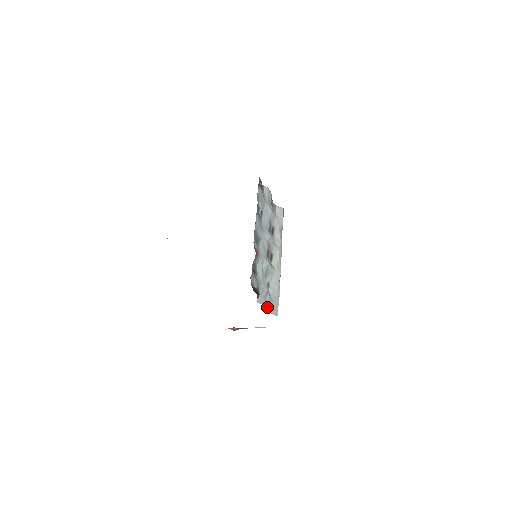
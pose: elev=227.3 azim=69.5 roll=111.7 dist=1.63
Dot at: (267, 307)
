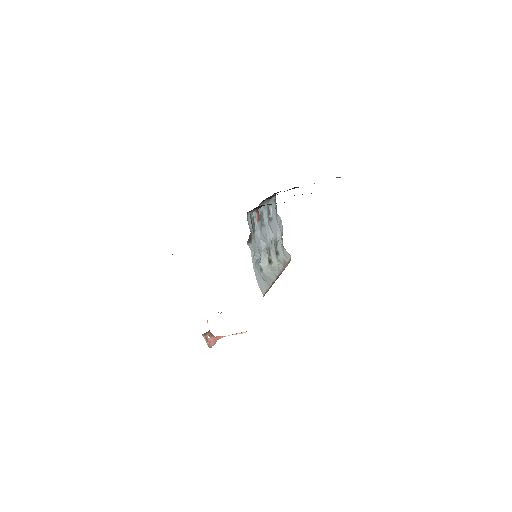
Dot at: (255, 269)
